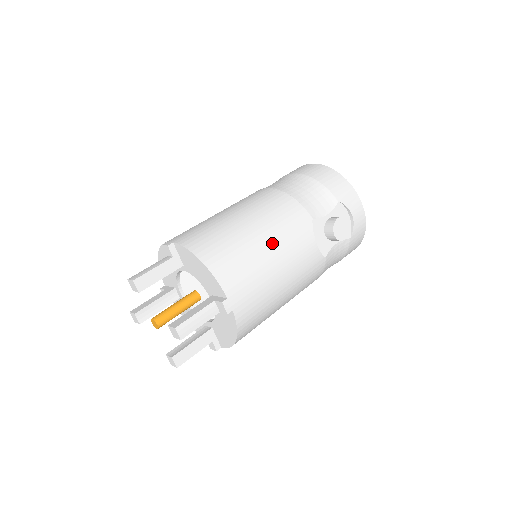
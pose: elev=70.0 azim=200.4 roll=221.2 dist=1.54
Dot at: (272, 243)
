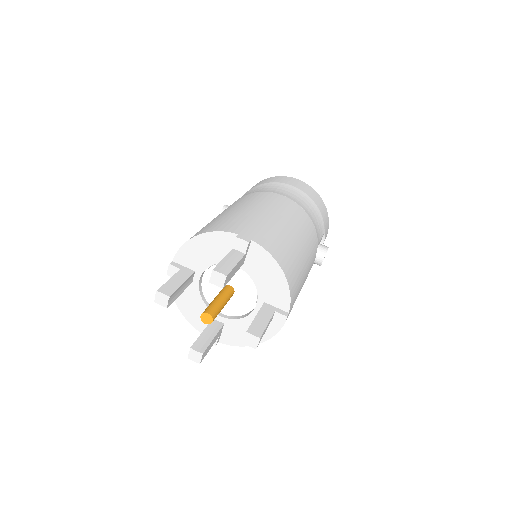
Dot at: (307, 263)
